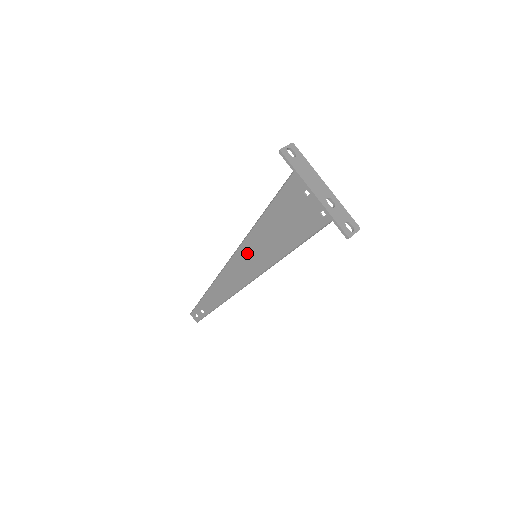
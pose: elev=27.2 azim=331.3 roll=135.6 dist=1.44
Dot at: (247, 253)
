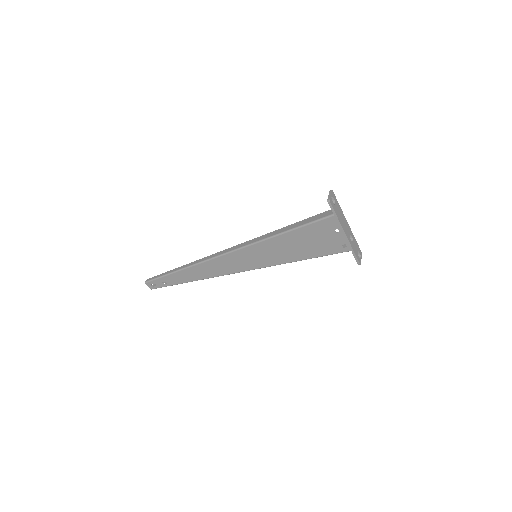
Dot at: (249, 254)
